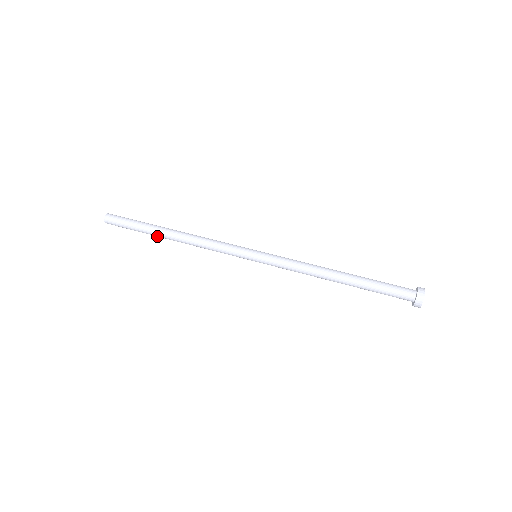
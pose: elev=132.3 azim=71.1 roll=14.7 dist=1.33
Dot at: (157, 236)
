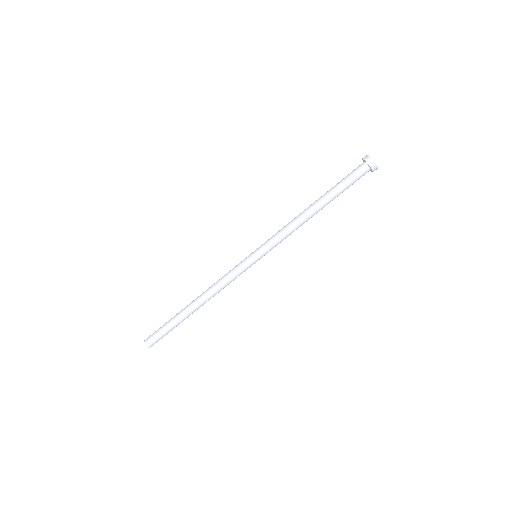
Dot at: occluded
